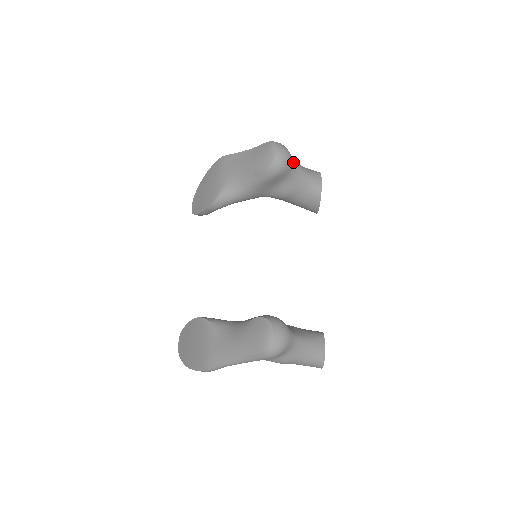
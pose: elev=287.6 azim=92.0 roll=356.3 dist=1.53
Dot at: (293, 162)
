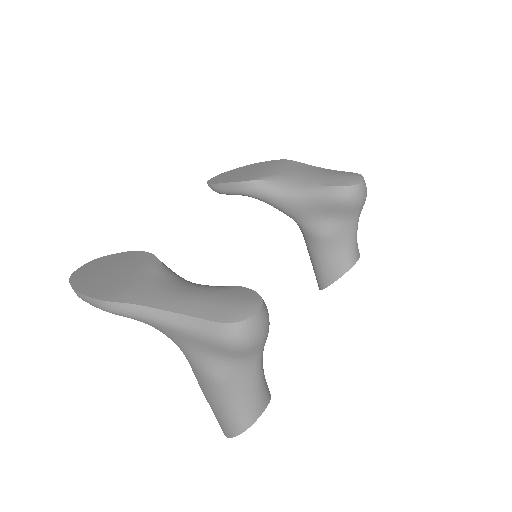
Dot at: (361, 209)
